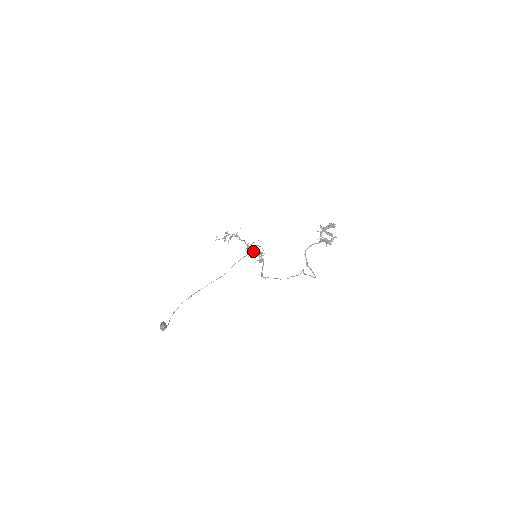
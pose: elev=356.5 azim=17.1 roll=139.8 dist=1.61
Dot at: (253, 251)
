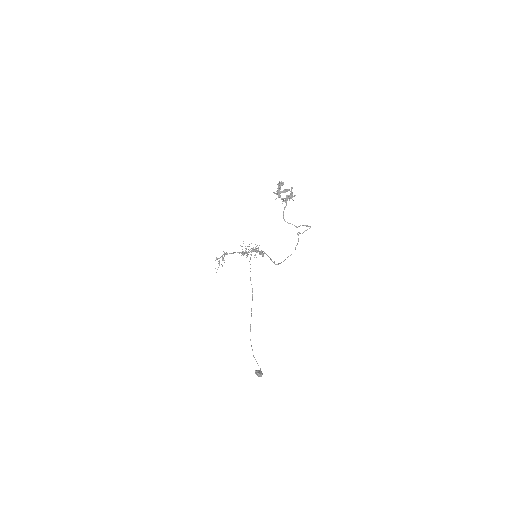
Dot at: occluded
